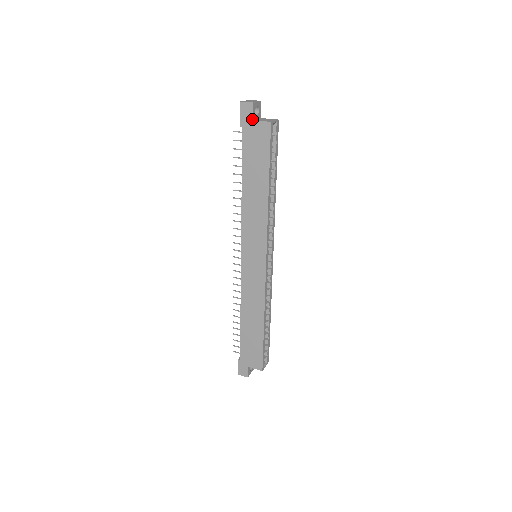
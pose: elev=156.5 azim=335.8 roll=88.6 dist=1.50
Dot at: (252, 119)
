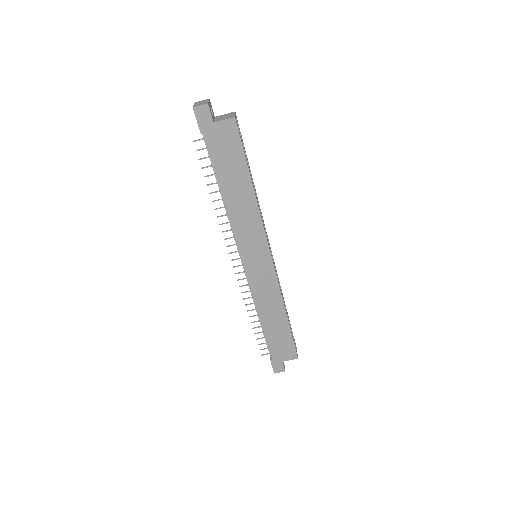
Dot at: (213, 121)
